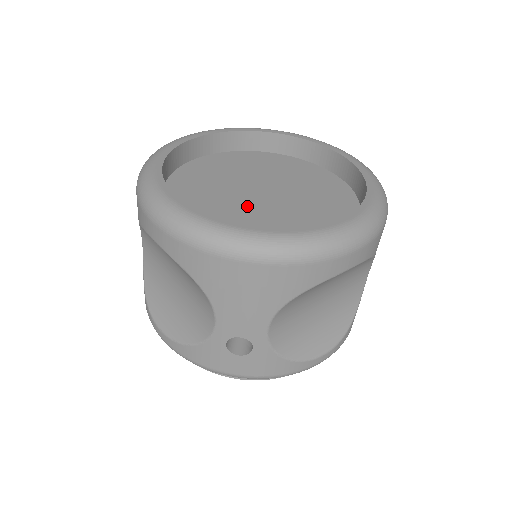
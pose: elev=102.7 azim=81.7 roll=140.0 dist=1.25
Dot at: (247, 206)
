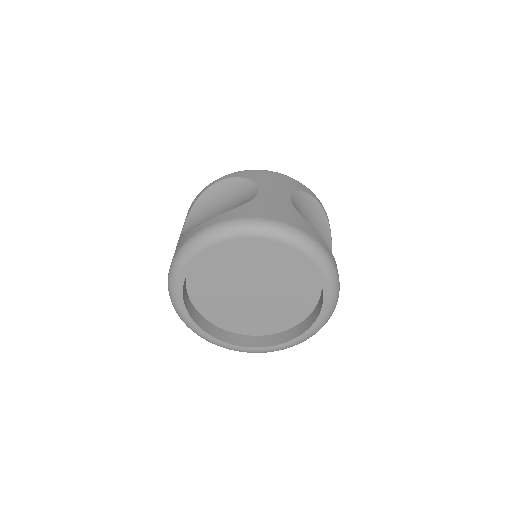
Dot at: (241, 301)
